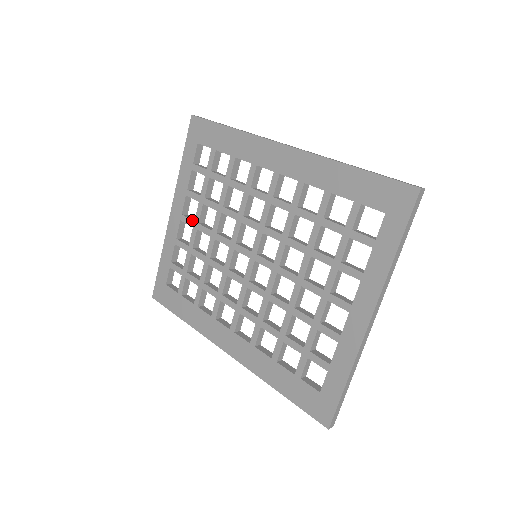
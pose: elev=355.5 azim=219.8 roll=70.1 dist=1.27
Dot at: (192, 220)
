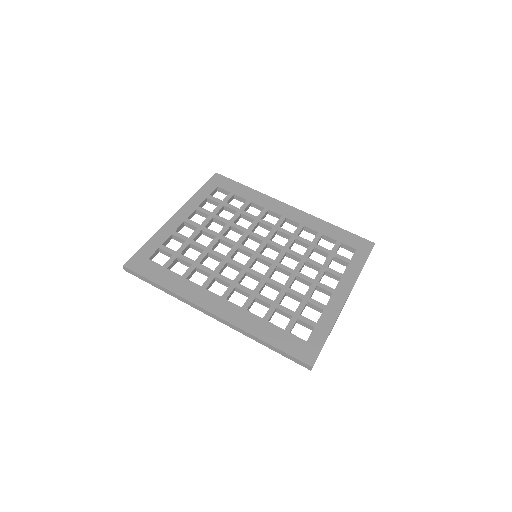
Dot at: occluded
